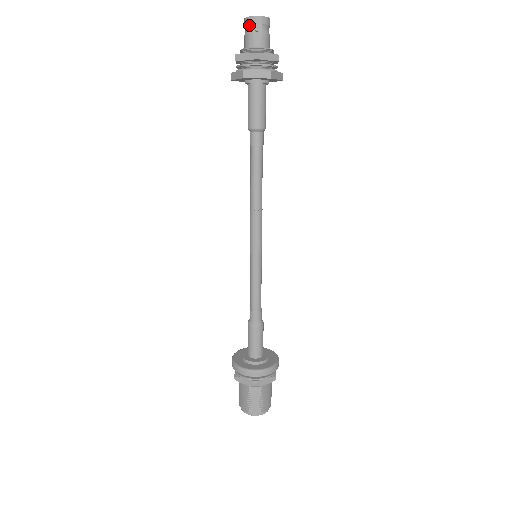
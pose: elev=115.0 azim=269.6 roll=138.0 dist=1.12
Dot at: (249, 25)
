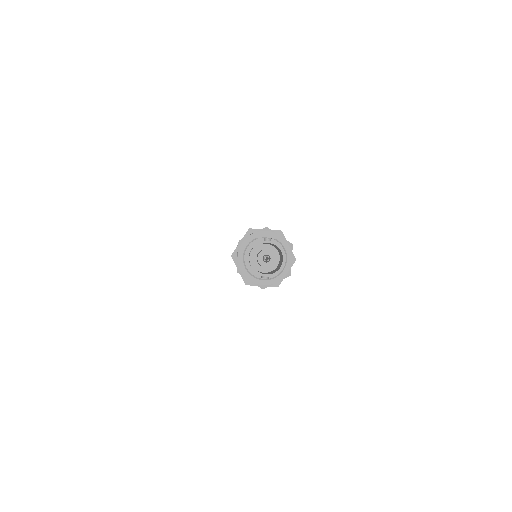
Dot at: (255, 271)
